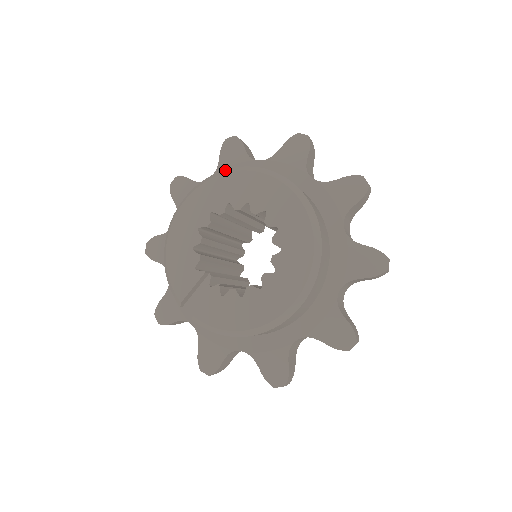
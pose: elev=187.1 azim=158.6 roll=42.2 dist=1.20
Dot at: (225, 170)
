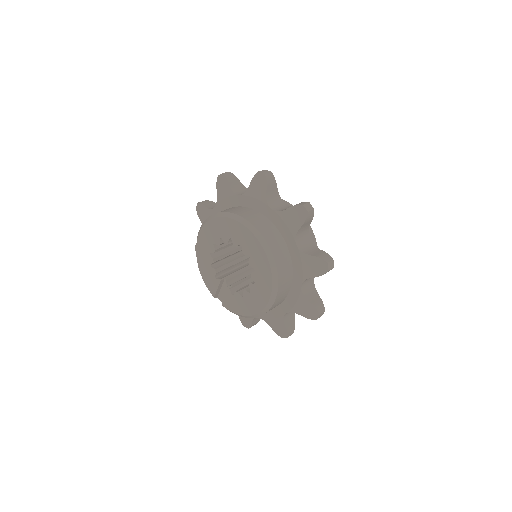
Dot at: (214, 214)
